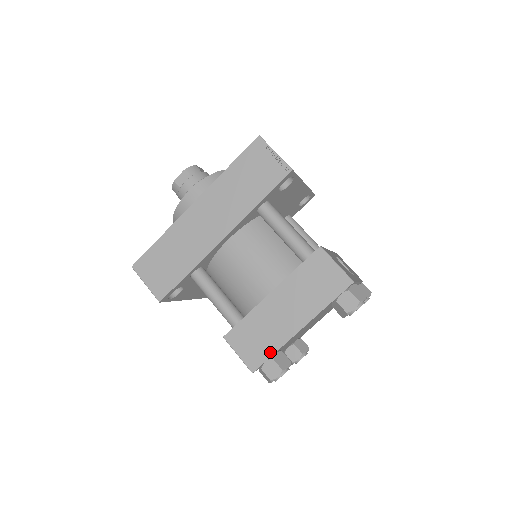
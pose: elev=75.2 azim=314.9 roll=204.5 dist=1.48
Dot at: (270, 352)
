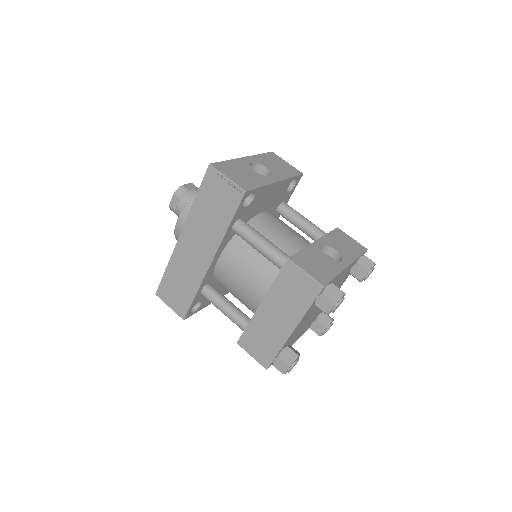
Dot at: (274, 352)
